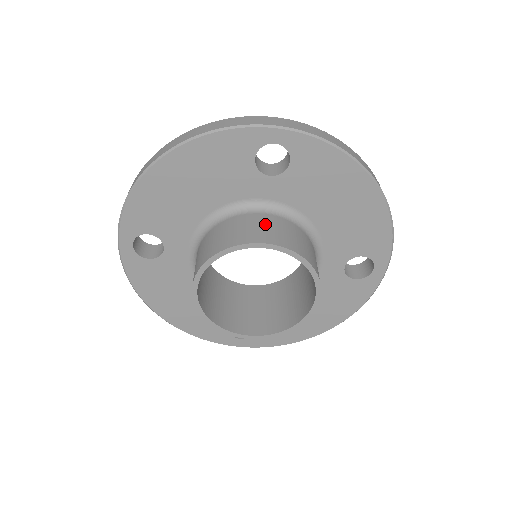
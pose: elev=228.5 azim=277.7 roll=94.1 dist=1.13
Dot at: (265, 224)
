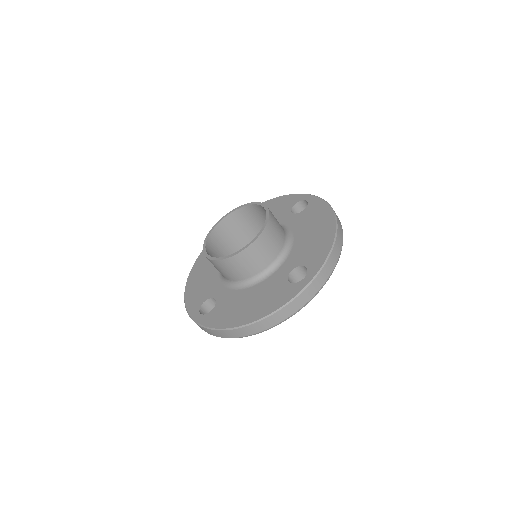
Dot at: (227, 235)
